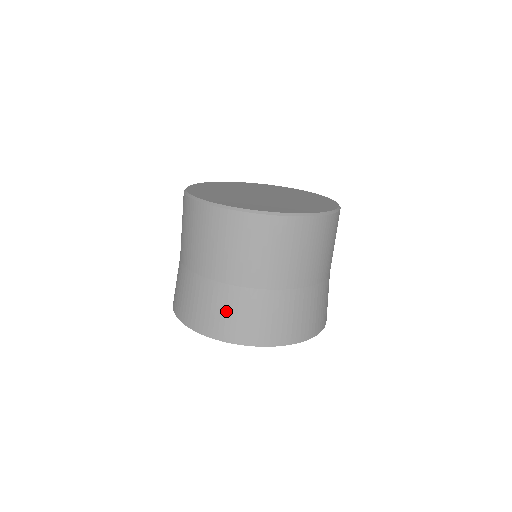
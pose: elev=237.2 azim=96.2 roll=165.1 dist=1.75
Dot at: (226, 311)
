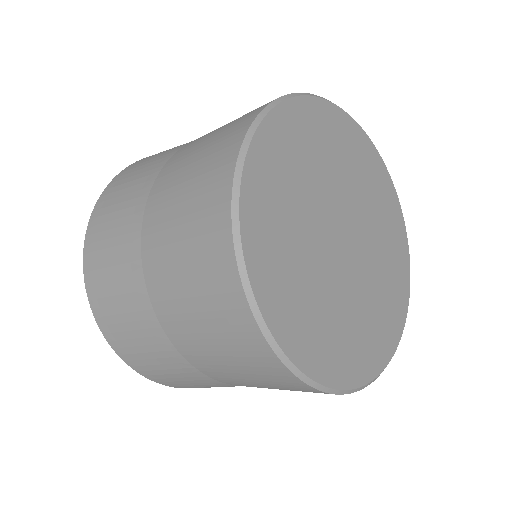
Dot at: (137, 338)
